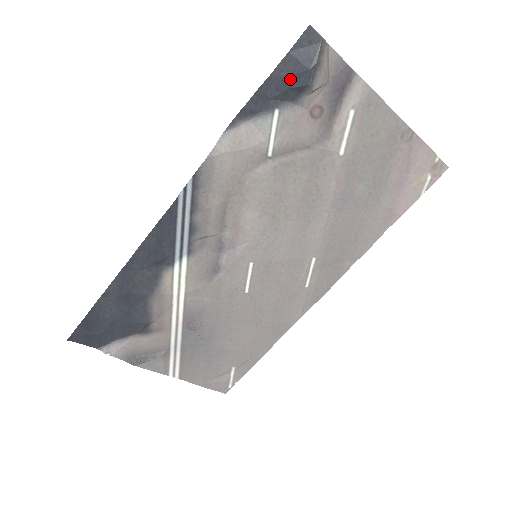
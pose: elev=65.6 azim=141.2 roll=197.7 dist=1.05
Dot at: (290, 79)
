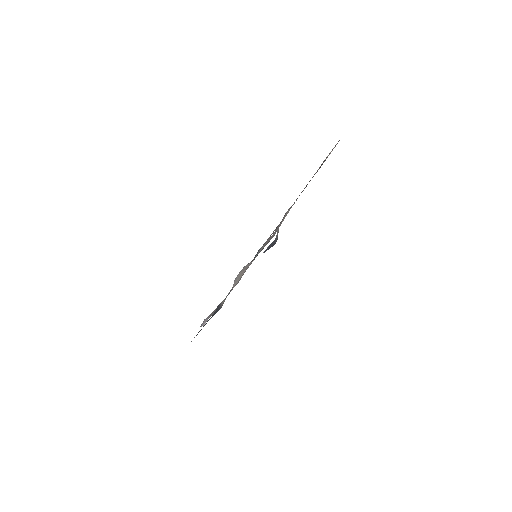
Dot at: occluded
